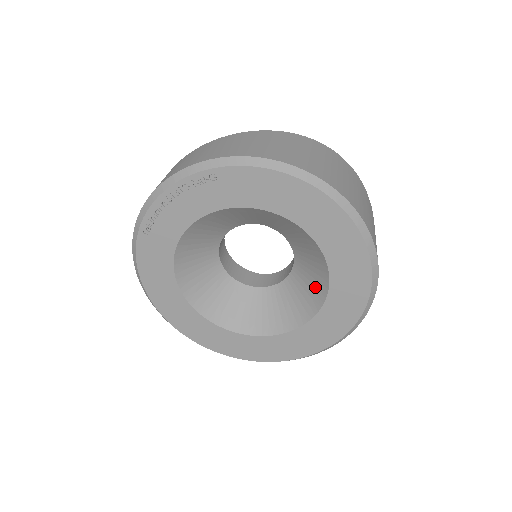
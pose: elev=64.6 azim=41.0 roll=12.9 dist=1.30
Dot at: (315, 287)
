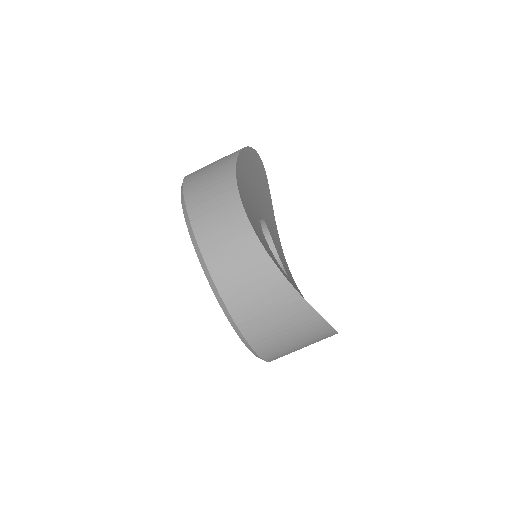
Dot at: occluded
